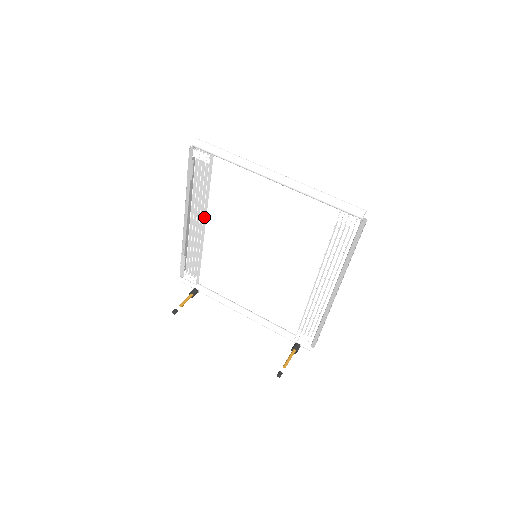
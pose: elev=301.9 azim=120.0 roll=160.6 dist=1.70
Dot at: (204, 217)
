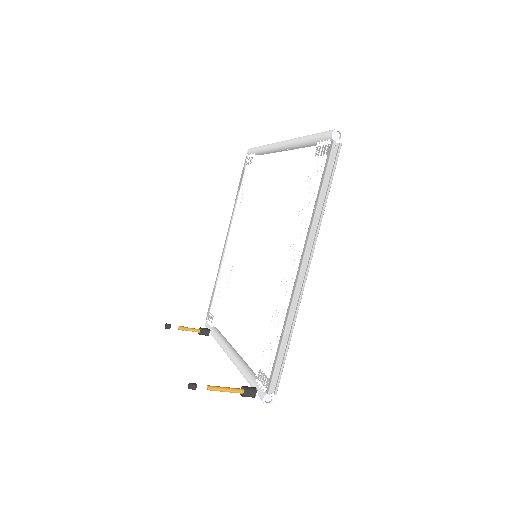
Dot at: (238, 229)
